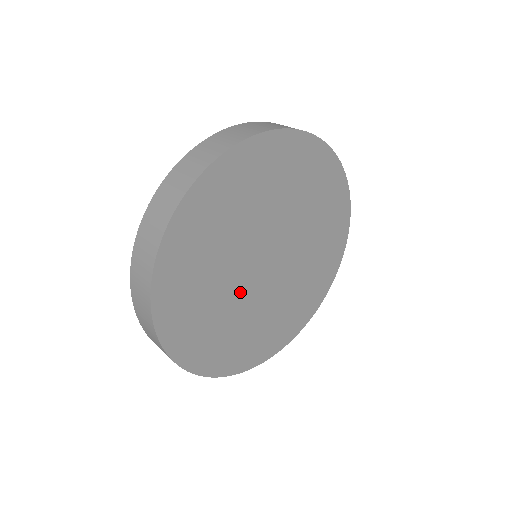
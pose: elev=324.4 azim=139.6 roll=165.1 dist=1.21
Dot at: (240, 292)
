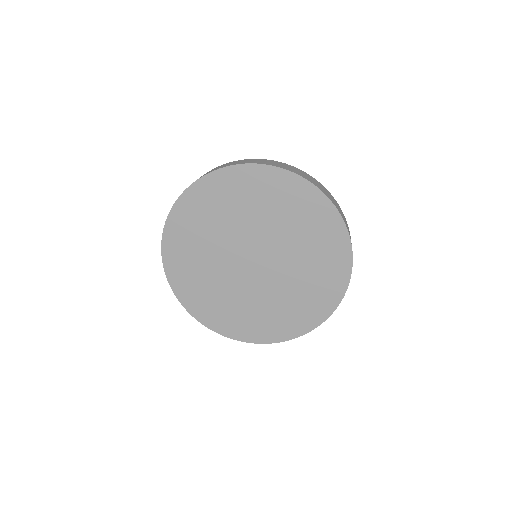
Dot at: (225, 254)
